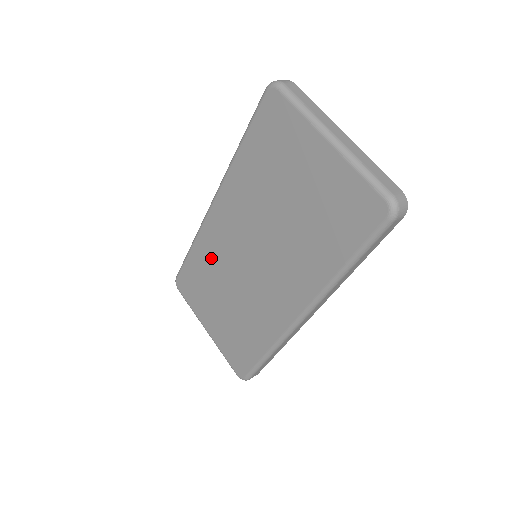
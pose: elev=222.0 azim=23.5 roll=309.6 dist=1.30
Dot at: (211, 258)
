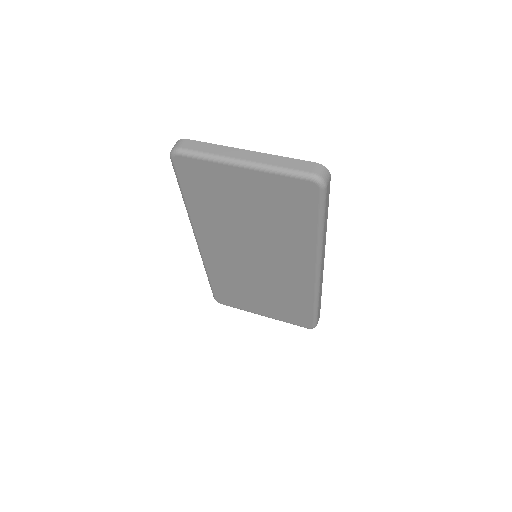
Dot at: (227, 275)
